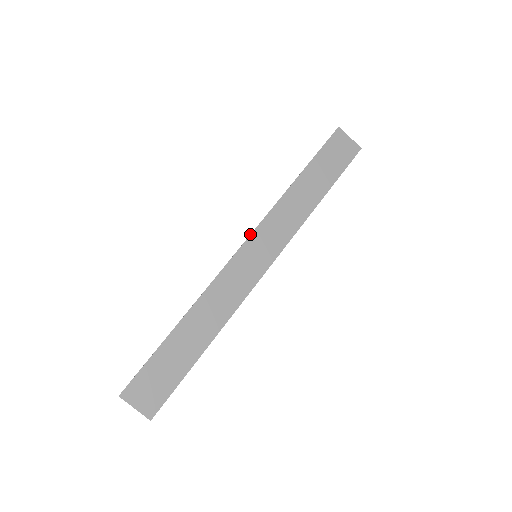
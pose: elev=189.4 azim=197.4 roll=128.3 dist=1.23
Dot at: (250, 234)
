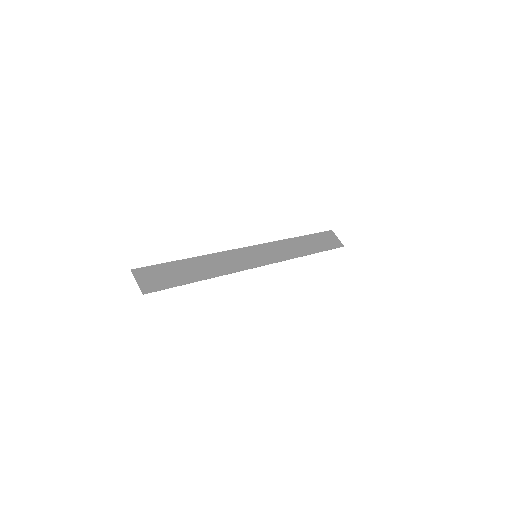
Dot at: occluded
